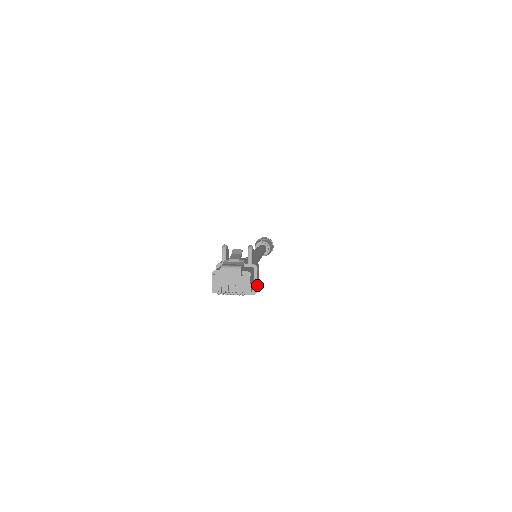
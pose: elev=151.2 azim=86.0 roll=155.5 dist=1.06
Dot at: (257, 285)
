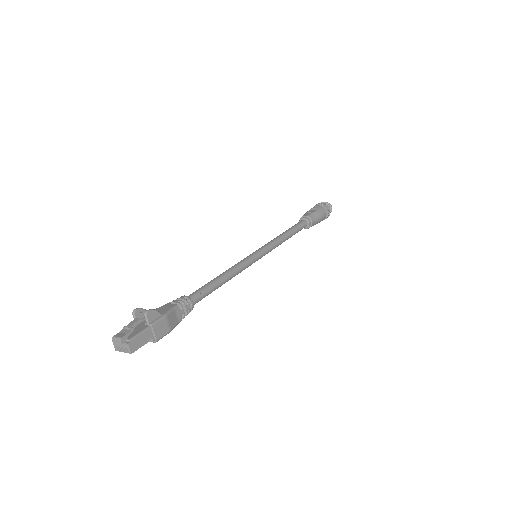
Dot at: (159, 335)
